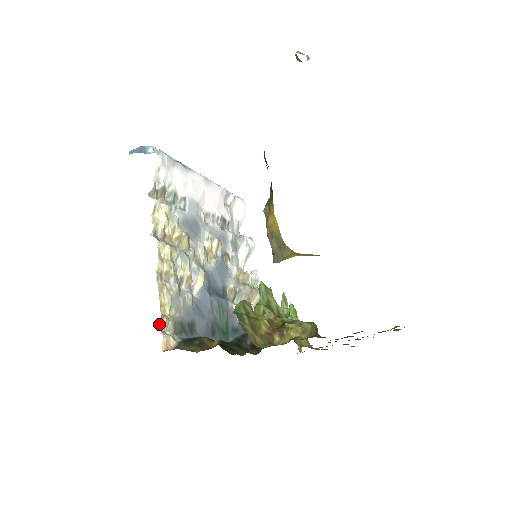
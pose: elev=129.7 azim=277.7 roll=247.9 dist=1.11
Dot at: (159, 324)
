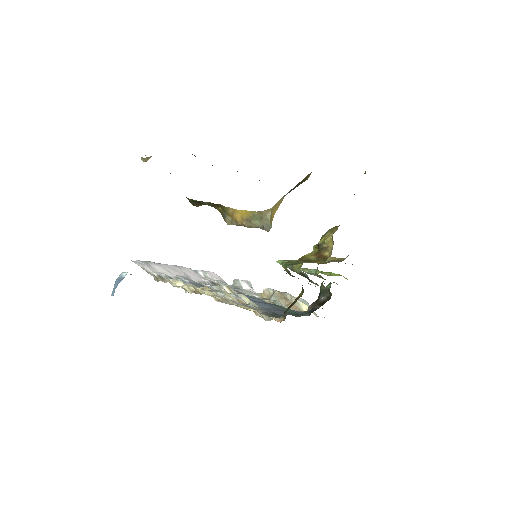
Dot at: occluded
